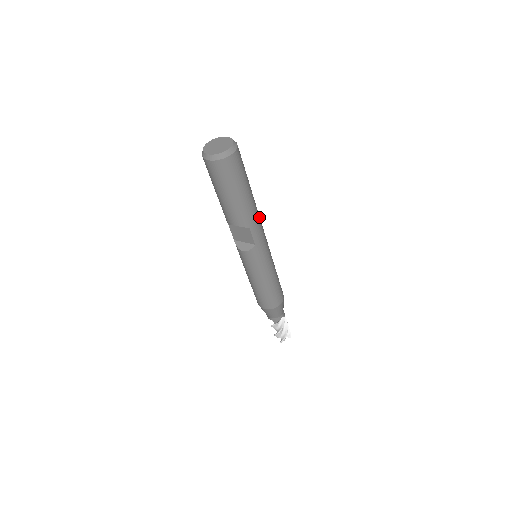
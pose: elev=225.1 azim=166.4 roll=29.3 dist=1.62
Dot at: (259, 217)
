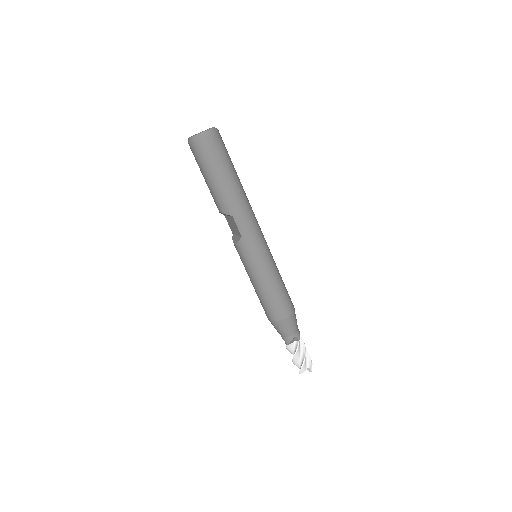
Dot at: (248, 209)
